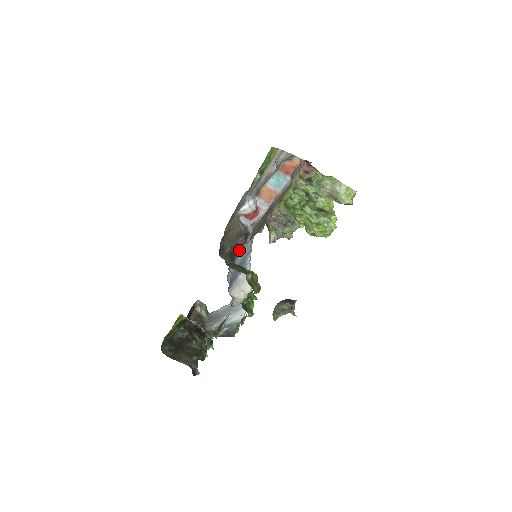
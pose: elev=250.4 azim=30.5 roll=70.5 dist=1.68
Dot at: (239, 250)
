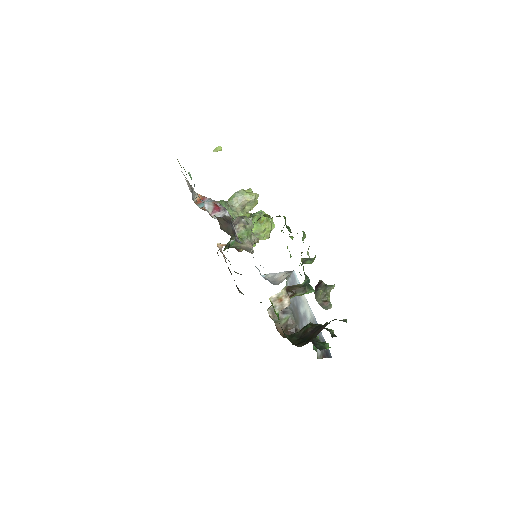
Dot at: occluded
